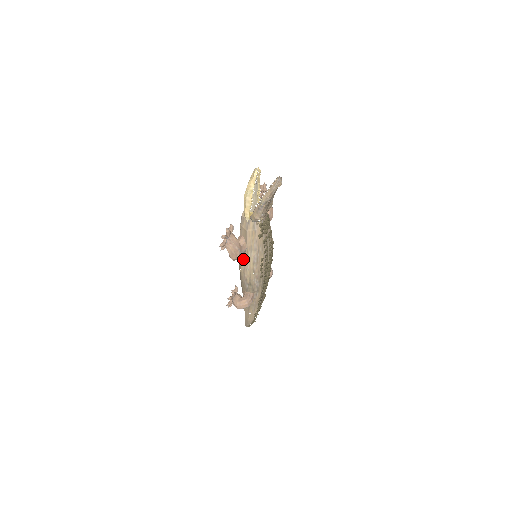
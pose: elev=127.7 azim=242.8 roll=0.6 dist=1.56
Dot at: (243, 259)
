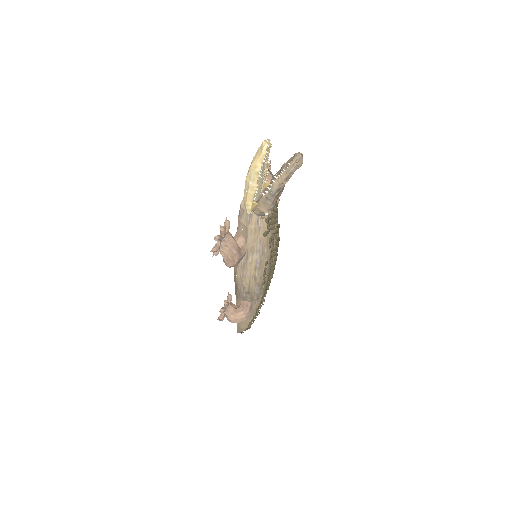
Dot at: (241, 263)
